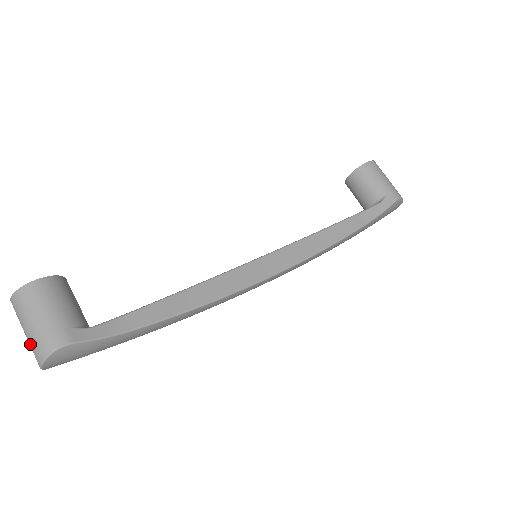
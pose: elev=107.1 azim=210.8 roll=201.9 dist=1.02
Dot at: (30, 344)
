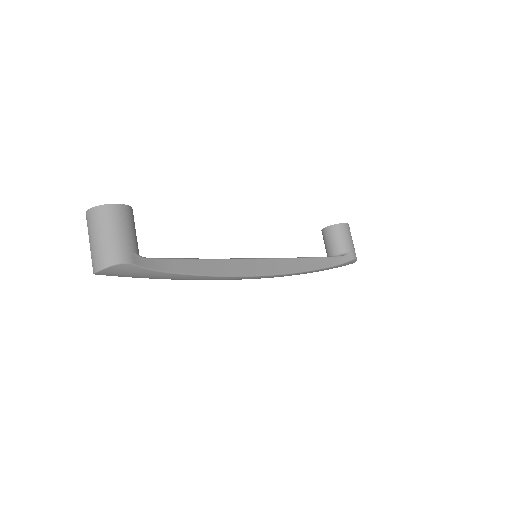
Dot at: (95, 250)
